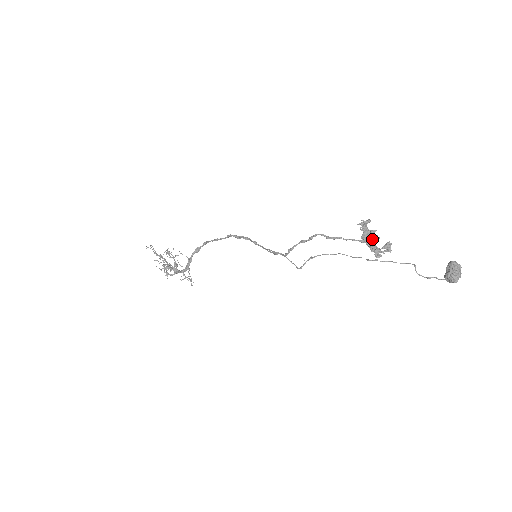
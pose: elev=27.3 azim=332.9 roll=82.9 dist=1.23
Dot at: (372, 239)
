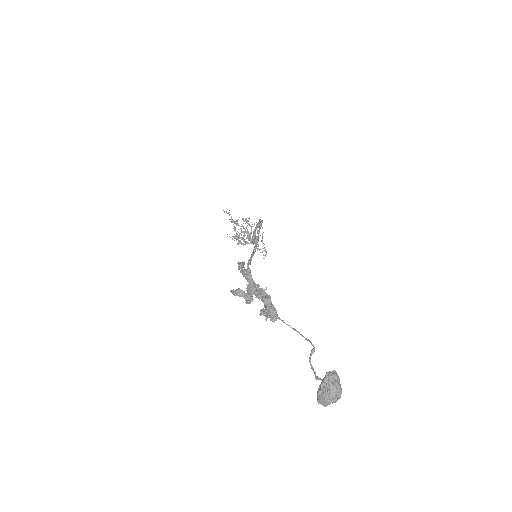
Dot at: (255, 295)
